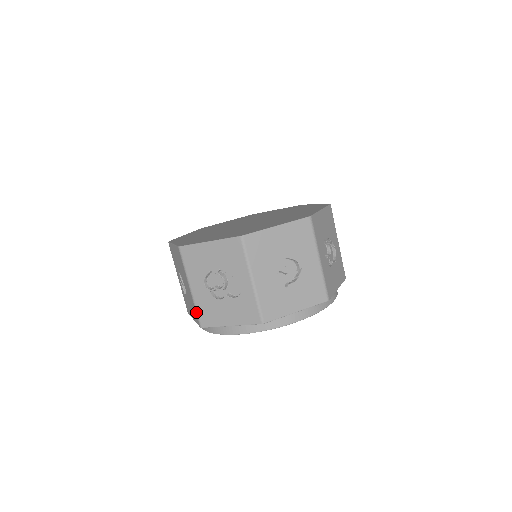
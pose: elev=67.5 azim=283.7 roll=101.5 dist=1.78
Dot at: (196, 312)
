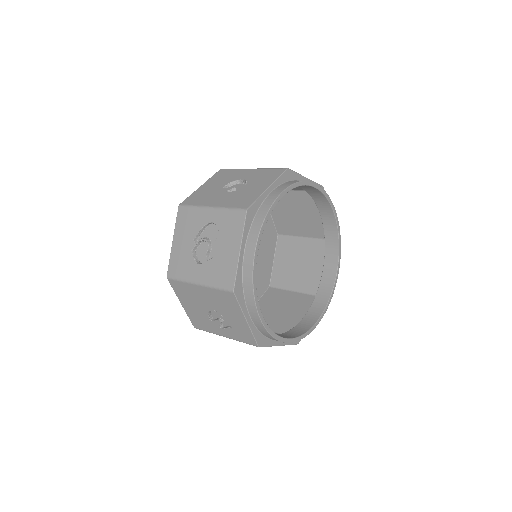
Dot at: (218, 289)
